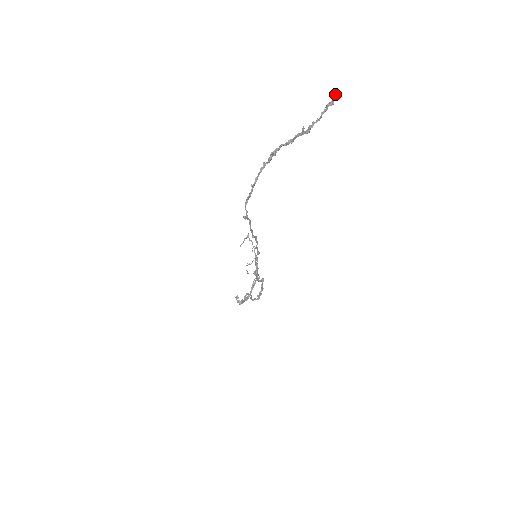
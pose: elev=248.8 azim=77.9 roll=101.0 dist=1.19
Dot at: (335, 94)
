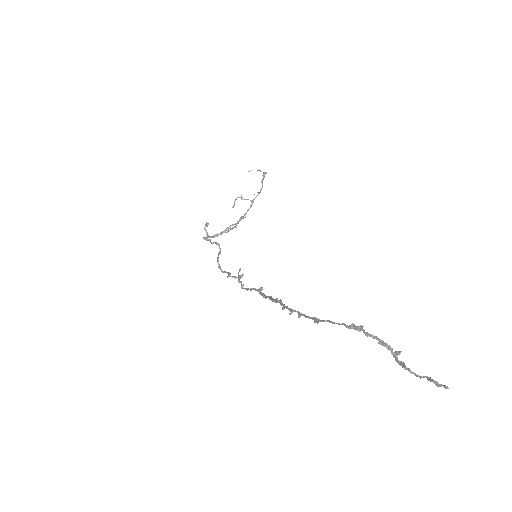
Dot at: occluded
